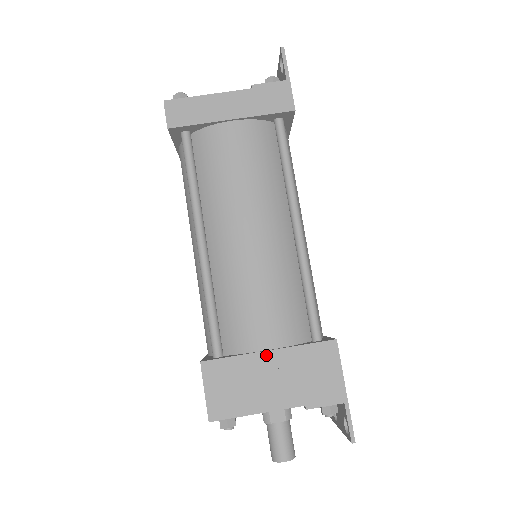
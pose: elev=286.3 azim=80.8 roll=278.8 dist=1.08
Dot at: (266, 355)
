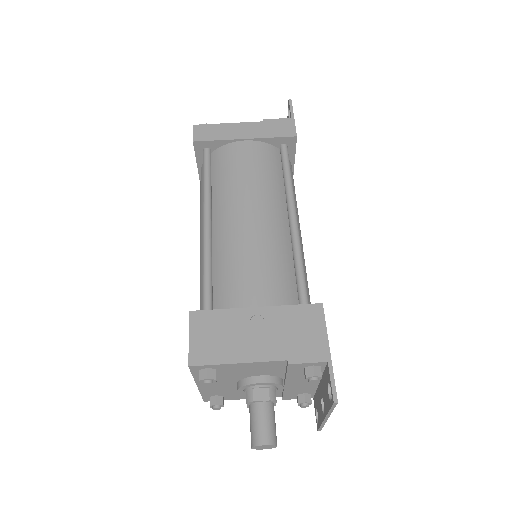
Dot at: (253, 311)
